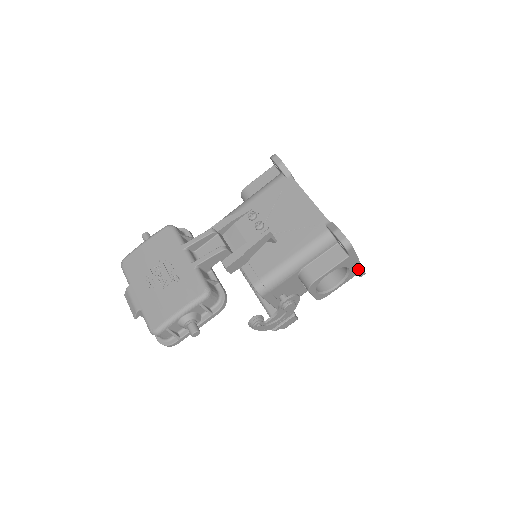
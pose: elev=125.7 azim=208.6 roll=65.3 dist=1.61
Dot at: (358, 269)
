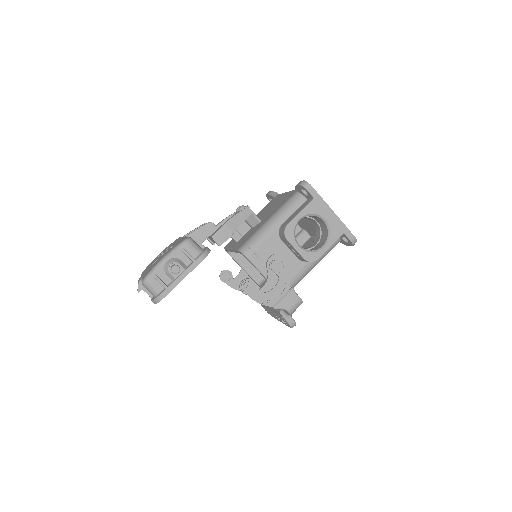
Dot at: (339, 225)
